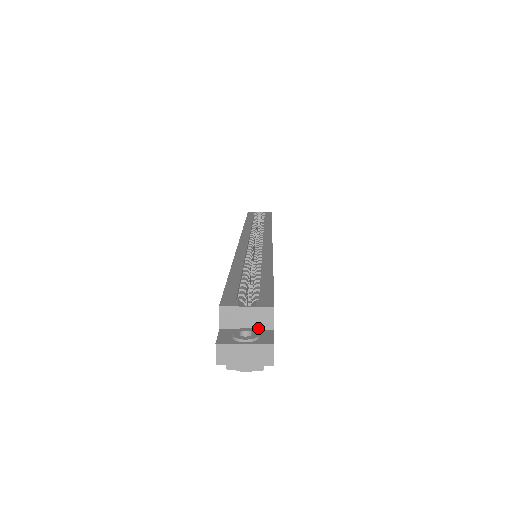
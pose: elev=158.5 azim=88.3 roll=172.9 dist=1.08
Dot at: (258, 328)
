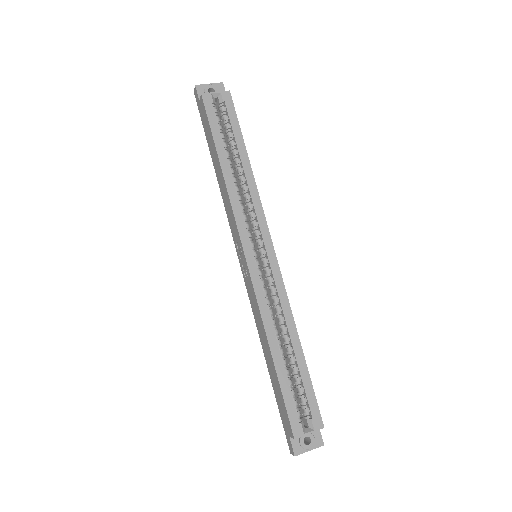
Dot at: occluded
